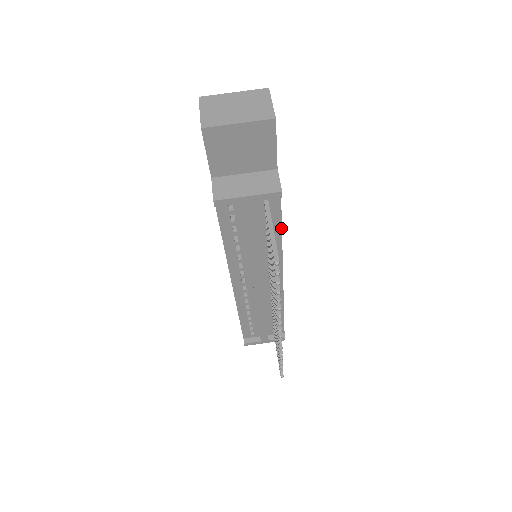
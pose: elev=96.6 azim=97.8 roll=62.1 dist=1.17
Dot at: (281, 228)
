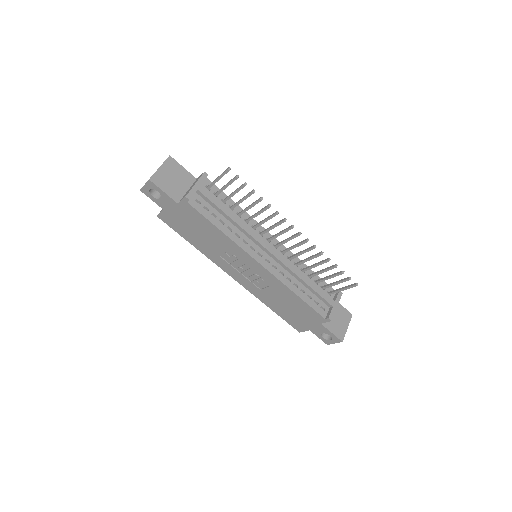
Dot at: (231, 200)
